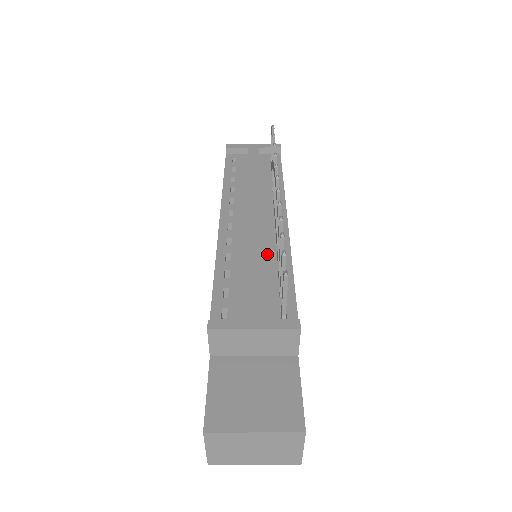
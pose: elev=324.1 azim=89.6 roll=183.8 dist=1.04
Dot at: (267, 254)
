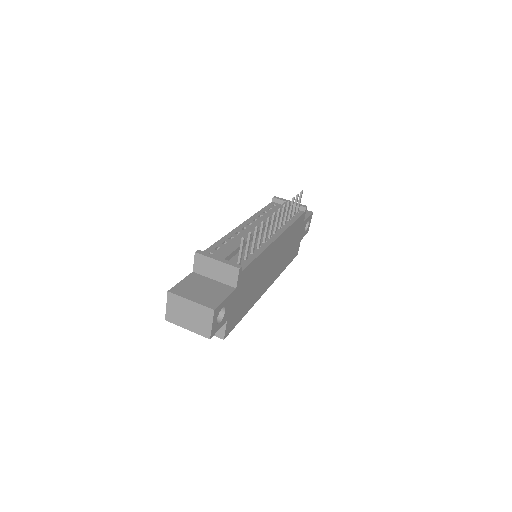
Dot at: occluded
